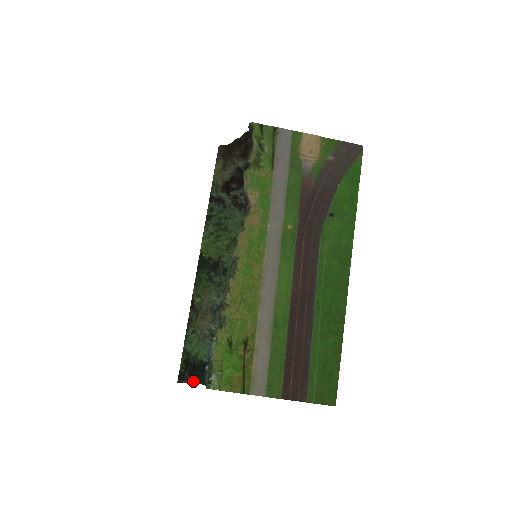
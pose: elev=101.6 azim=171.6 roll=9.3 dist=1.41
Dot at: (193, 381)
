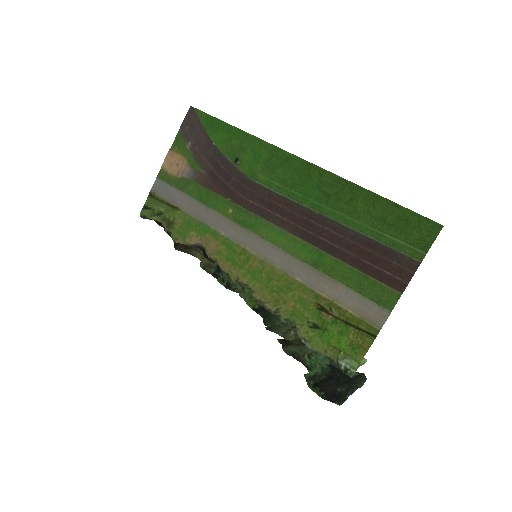
Dot at: (363, 383)
